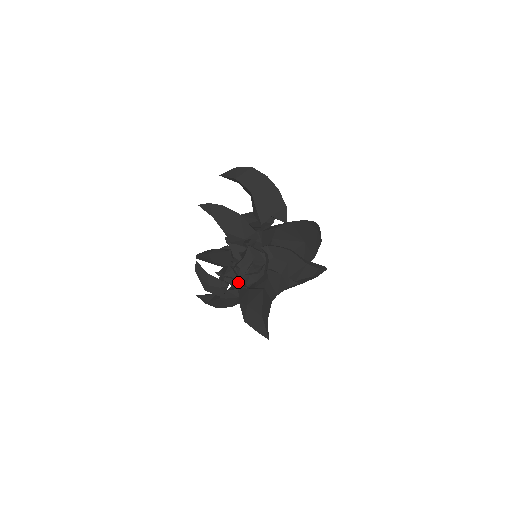
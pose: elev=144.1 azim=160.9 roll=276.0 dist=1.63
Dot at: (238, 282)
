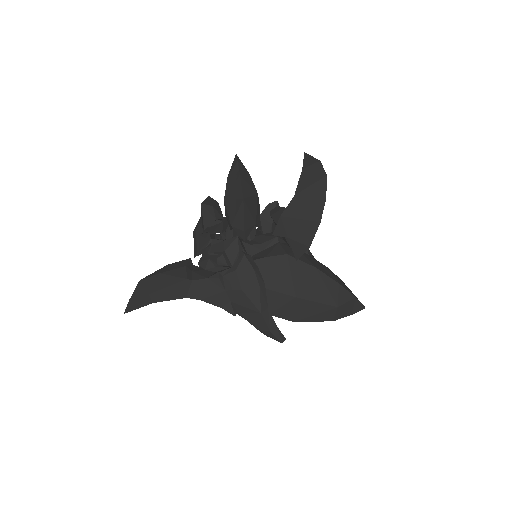
Dot at: occluded
